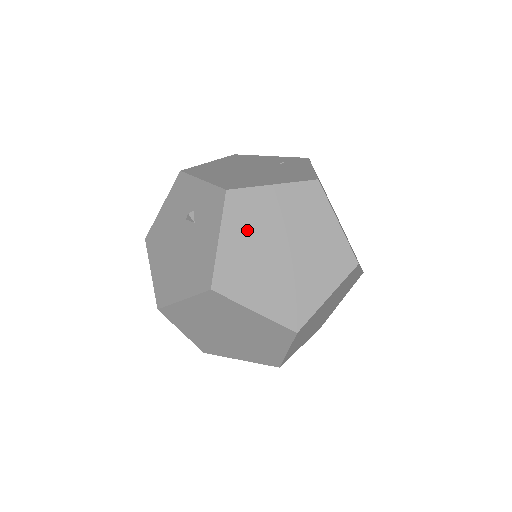
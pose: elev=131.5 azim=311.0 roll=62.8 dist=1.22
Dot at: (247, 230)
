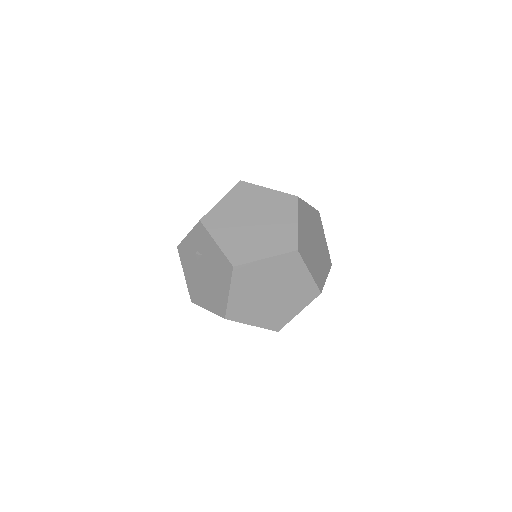
Dot at: (226, 228)
